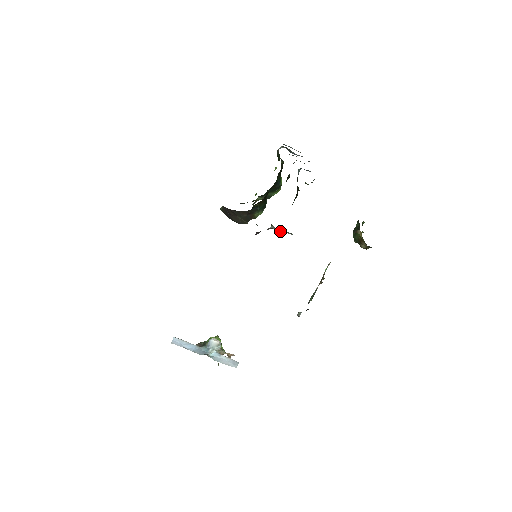
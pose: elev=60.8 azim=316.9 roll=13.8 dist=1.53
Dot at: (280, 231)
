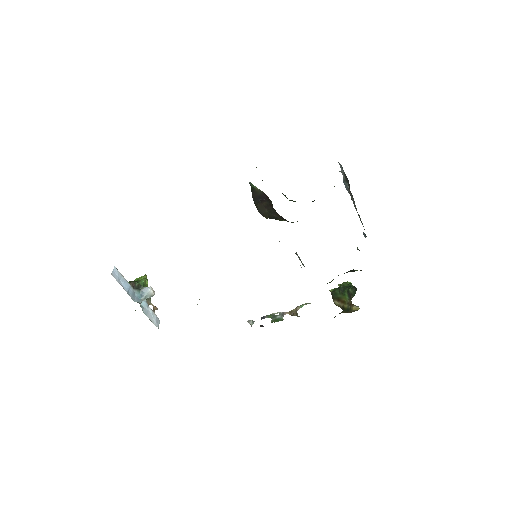
Dot at: (300, 260)
